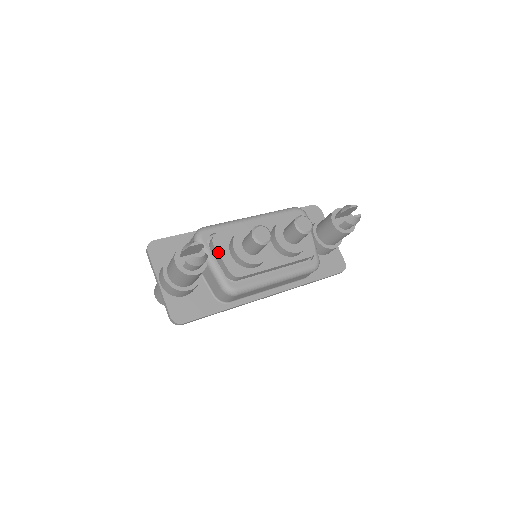
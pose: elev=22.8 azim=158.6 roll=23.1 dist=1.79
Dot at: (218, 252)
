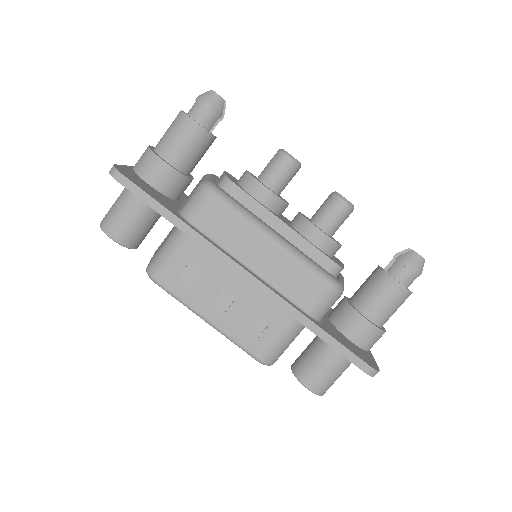
Dot at: (225, 172)
